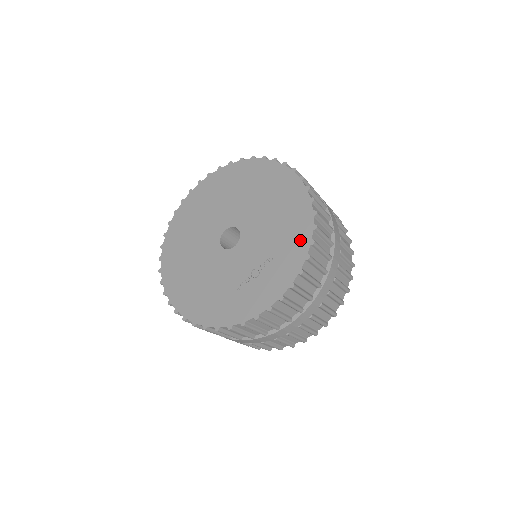
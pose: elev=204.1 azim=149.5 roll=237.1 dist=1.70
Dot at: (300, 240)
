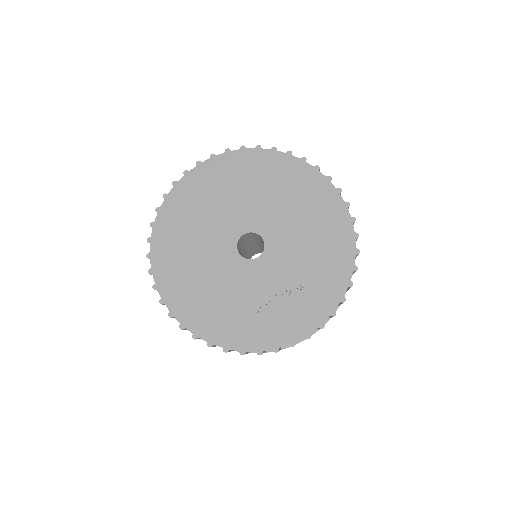
Dot at: (337, 278)
